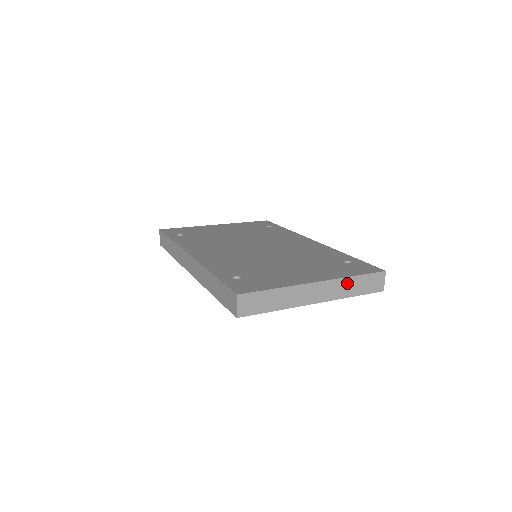
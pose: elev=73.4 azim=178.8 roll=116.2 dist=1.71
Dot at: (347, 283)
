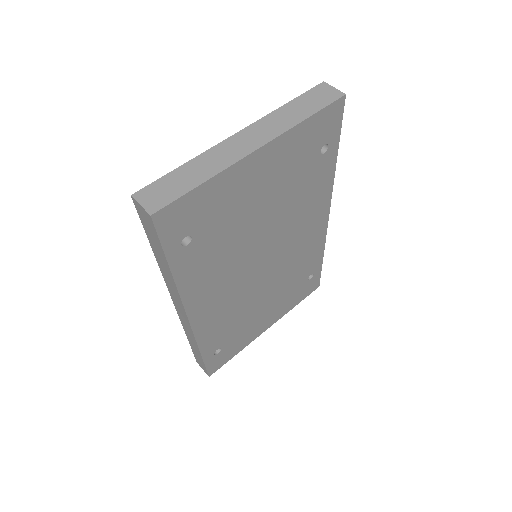
Dot at: (281, 114)
